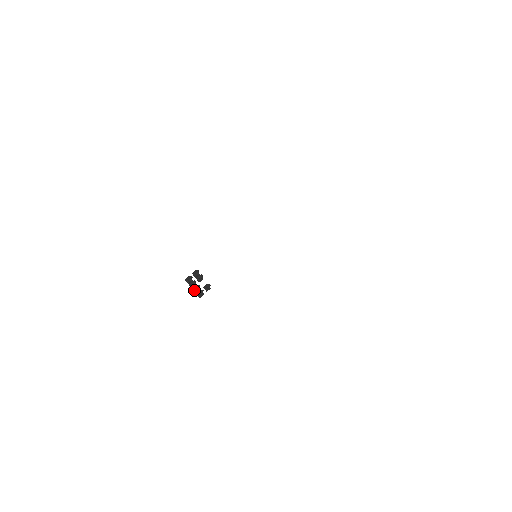
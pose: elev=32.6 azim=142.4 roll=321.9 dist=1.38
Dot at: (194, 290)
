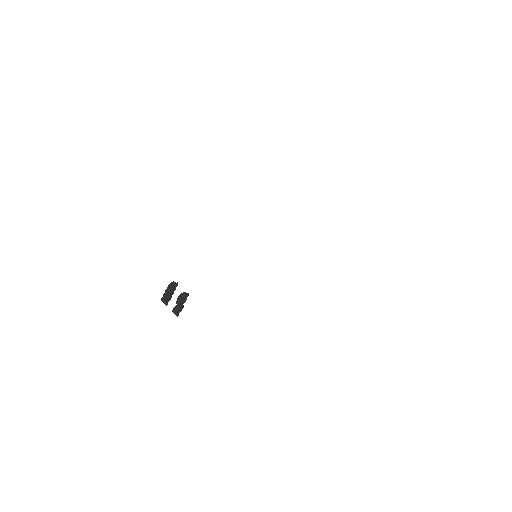
Dot at: (165, 293)
